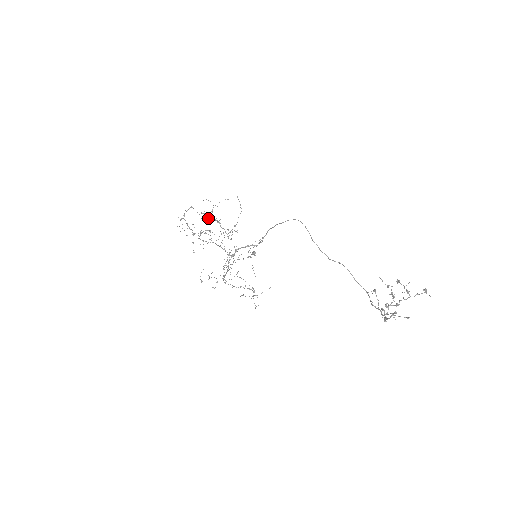
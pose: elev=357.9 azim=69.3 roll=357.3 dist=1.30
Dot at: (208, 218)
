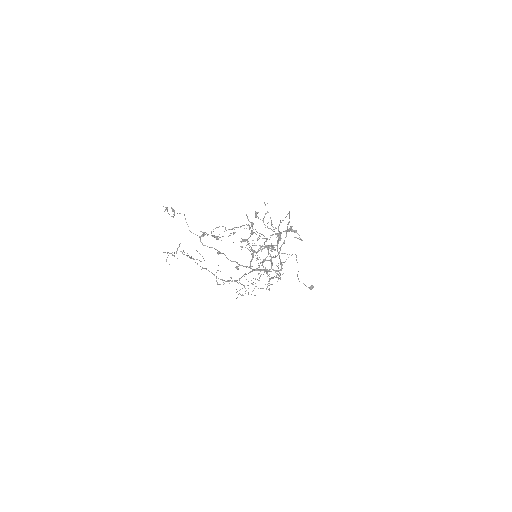
Dot at: (246, 228)
